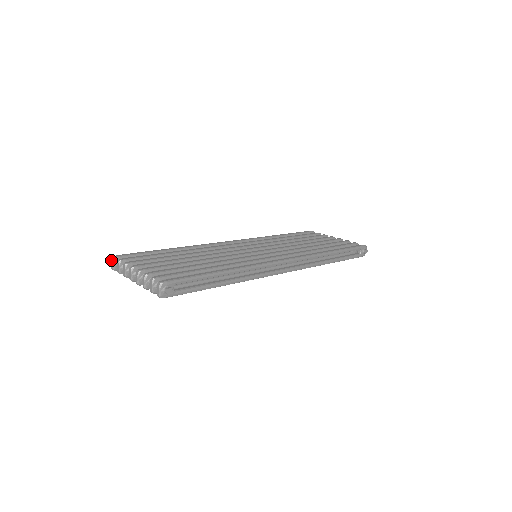
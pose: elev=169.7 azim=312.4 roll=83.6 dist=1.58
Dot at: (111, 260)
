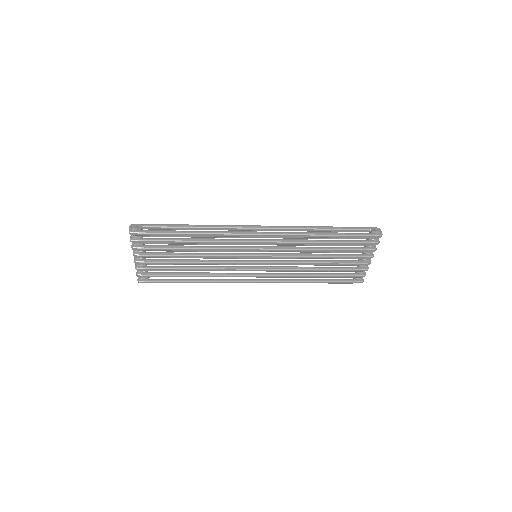
Dot at: occluded
